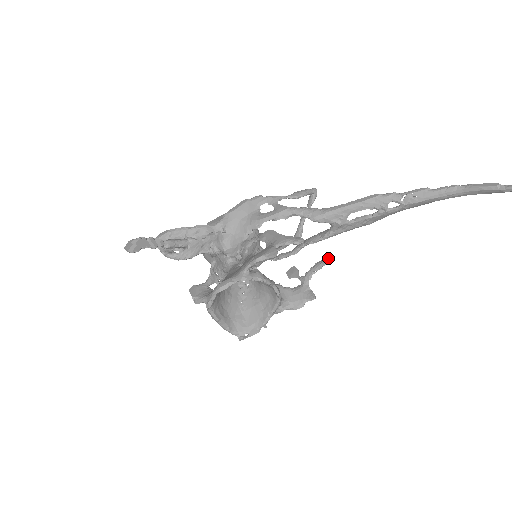
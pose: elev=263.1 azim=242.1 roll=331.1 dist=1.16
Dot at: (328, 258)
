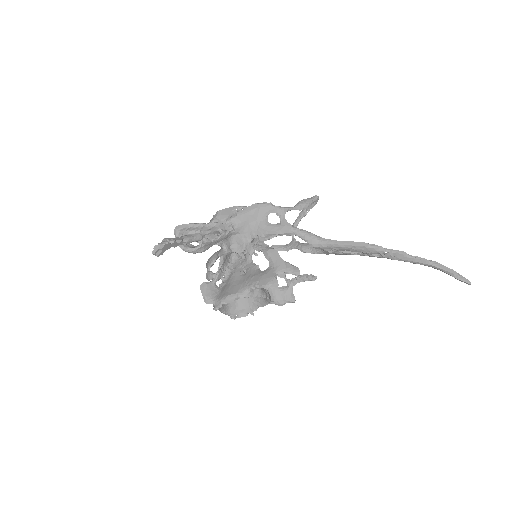
Dot at: (313, 277)
